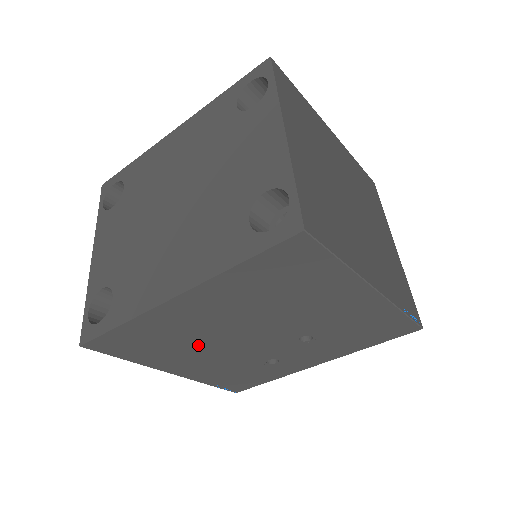
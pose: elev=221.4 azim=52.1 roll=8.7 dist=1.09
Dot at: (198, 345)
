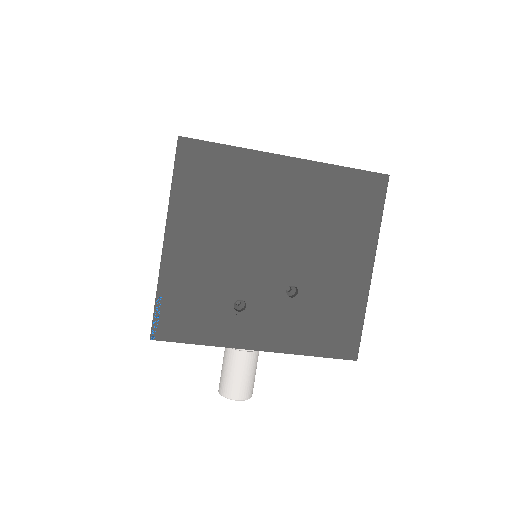
Dot at: (233, 221)
